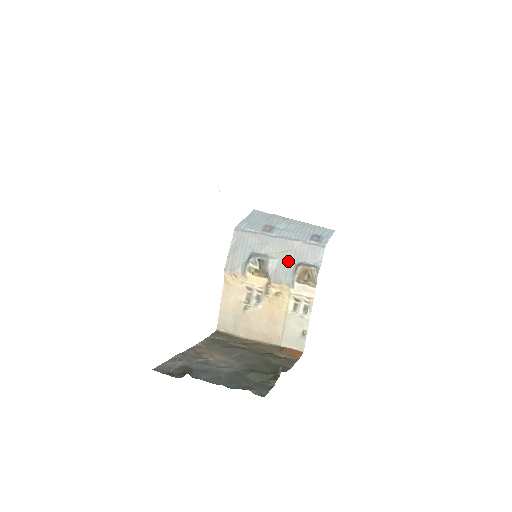
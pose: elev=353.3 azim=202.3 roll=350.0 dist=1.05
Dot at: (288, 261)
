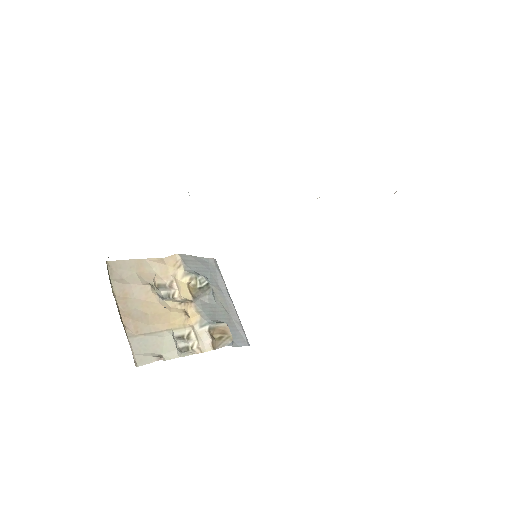
Dot at: (220, 314)
